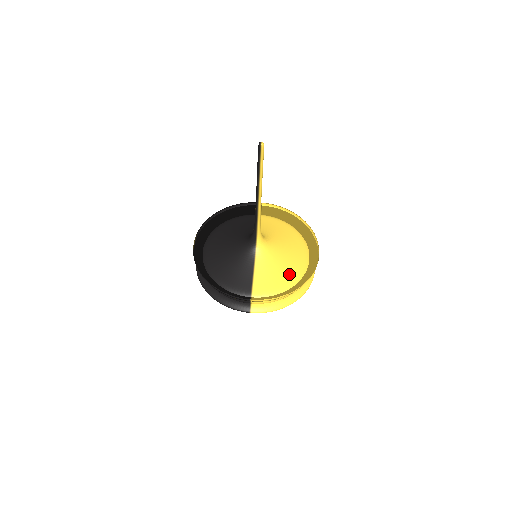
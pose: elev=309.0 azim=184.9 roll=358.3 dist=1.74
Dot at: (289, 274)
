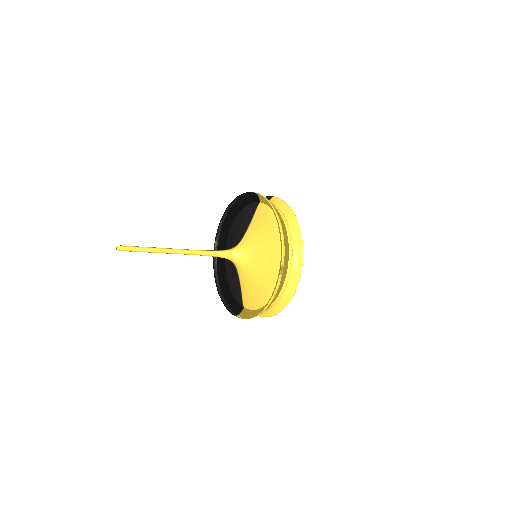
Dot at: (263, 290)
